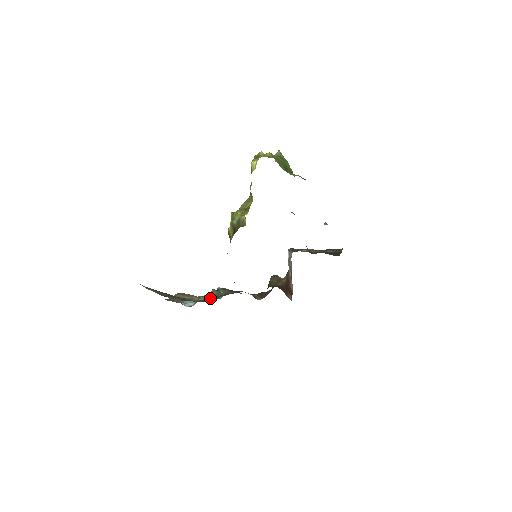
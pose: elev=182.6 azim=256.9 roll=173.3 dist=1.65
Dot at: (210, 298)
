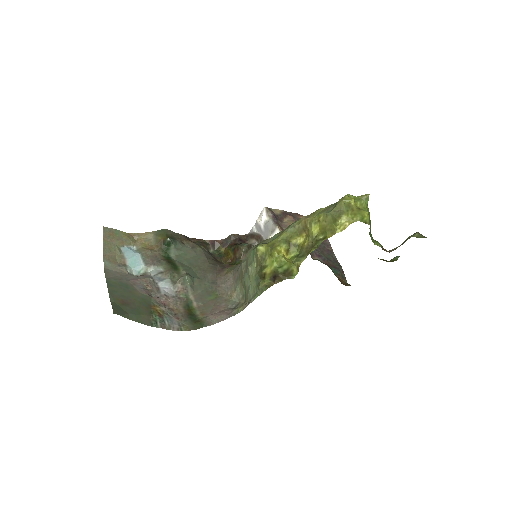
Dot at: (187, 294)
